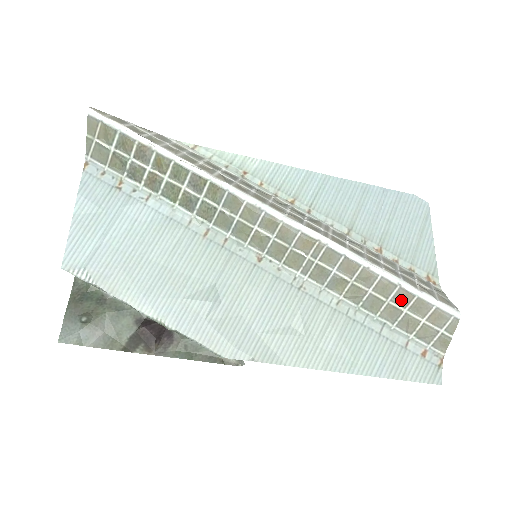
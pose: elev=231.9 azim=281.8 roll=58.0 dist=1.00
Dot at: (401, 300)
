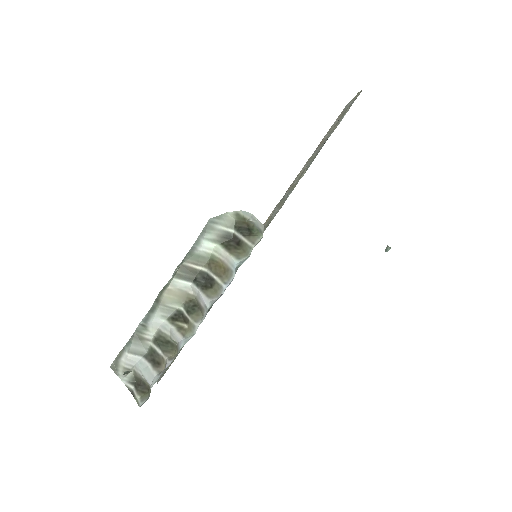
Dot at: occluded
